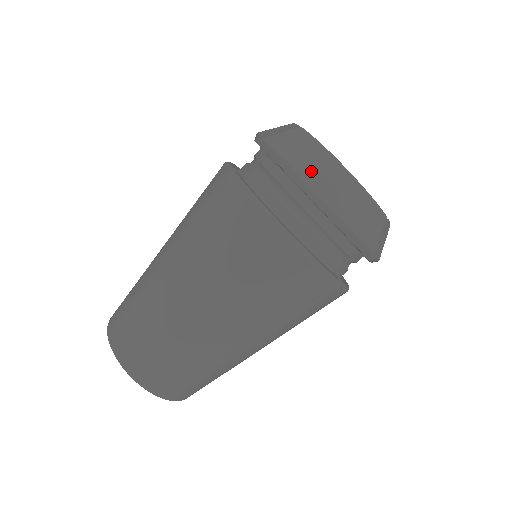
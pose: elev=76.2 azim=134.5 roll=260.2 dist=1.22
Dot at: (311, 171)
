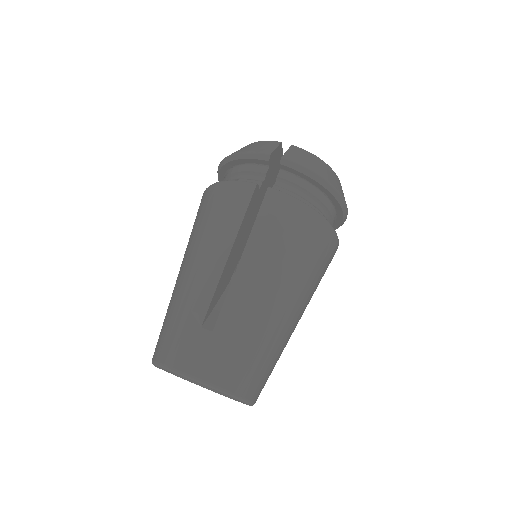
Dot at: occluded
